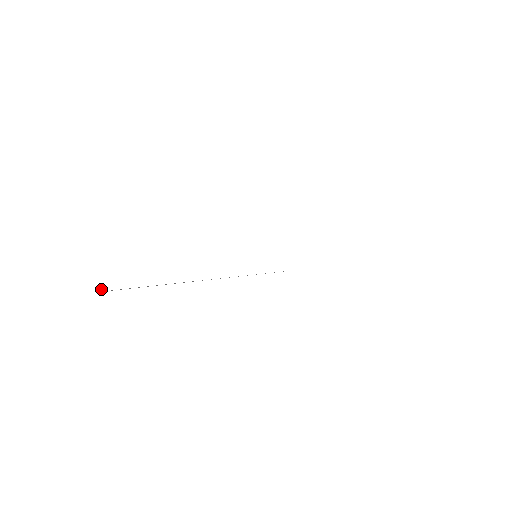
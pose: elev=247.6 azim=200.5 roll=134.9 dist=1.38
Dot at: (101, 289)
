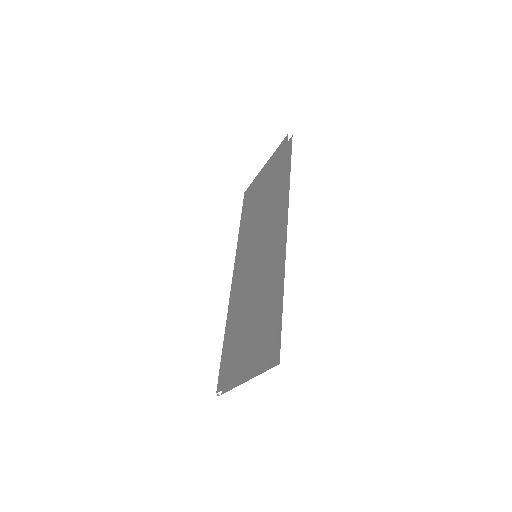
Dot at: (218, 395)
